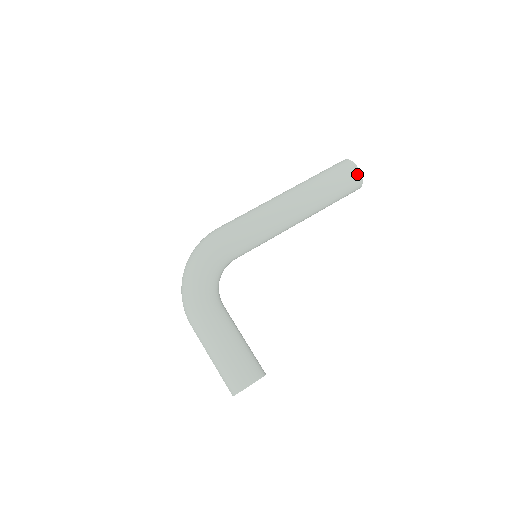
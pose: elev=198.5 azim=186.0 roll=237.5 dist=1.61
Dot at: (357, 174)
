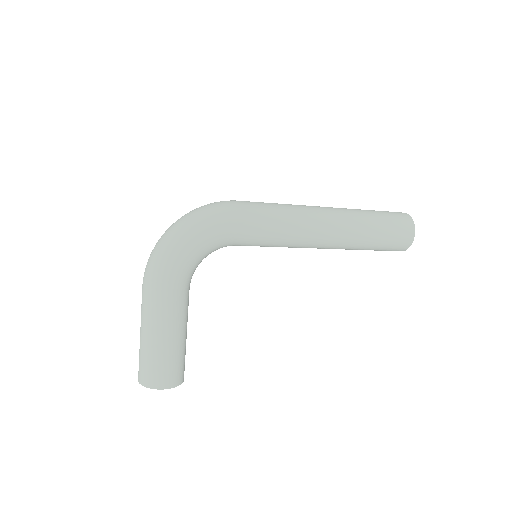
Dot at: (408, 242)
